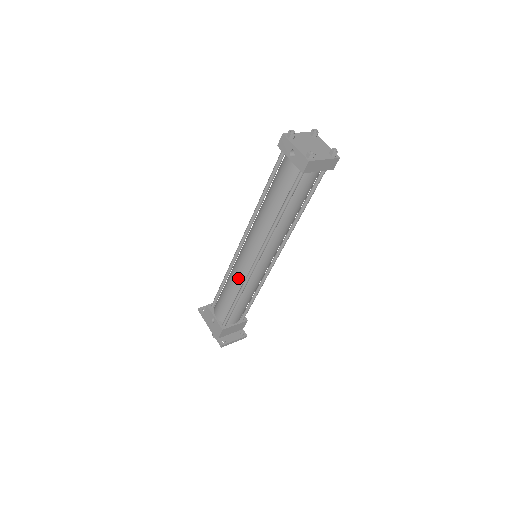
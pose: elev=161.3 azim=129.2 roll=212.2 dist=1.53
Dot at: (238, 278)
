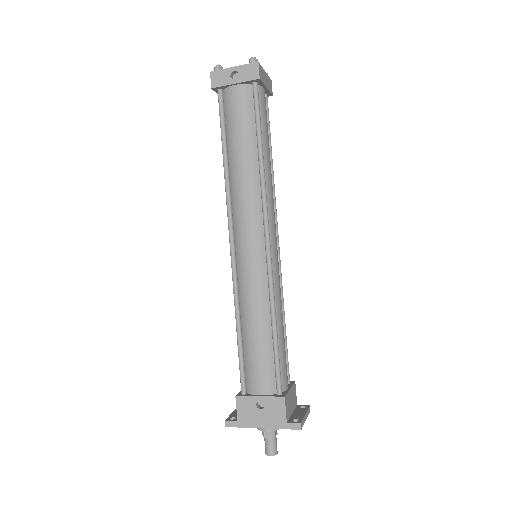
Dot at: (258, 291)
